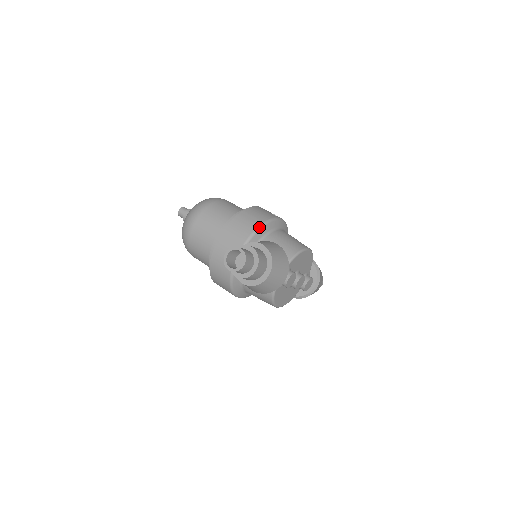
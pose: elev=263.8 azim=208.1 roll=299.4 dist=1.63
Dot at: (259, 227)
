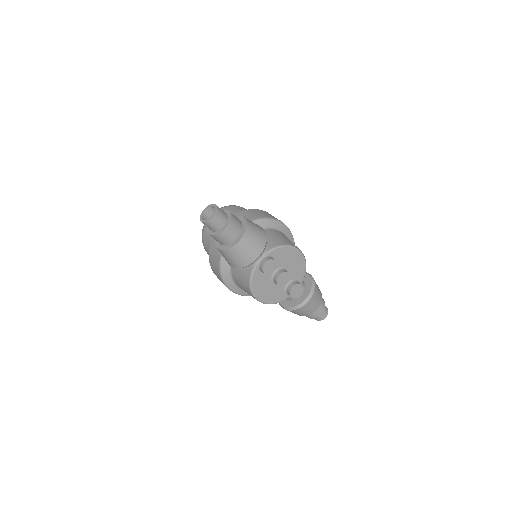
Dot at: (257, 219)
